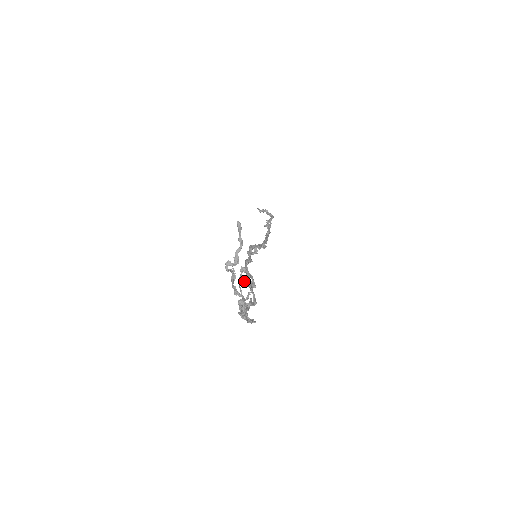
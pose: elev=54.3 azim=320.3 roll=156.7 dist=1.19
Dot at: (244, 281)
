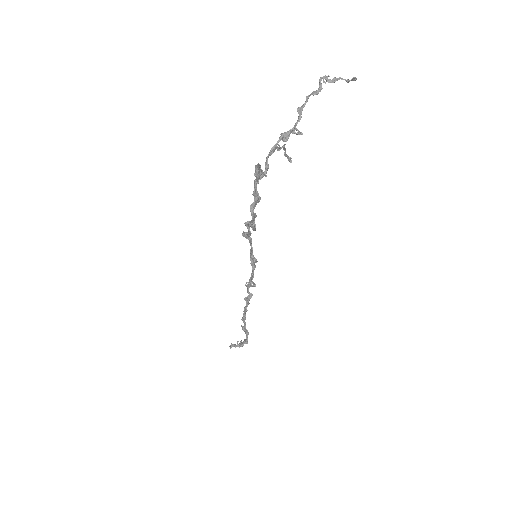
Dot at: occluded
